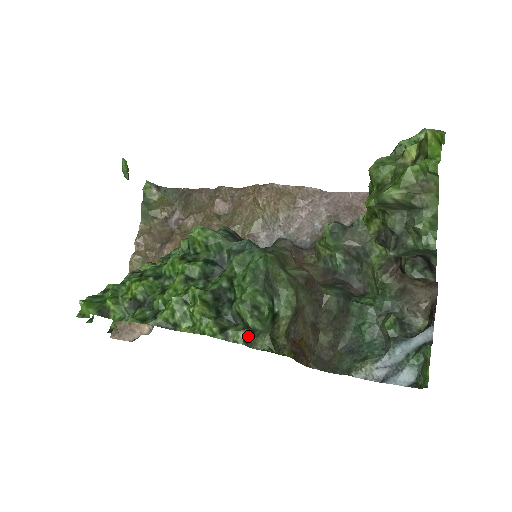
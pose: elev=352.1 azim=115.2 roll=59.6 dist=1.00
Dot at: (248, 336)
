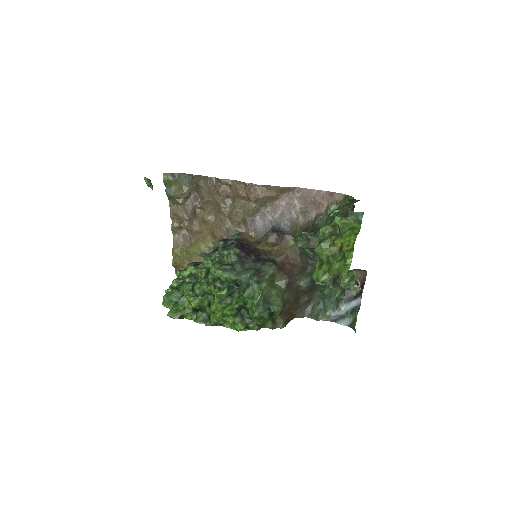
Dot at: (260, 326)
